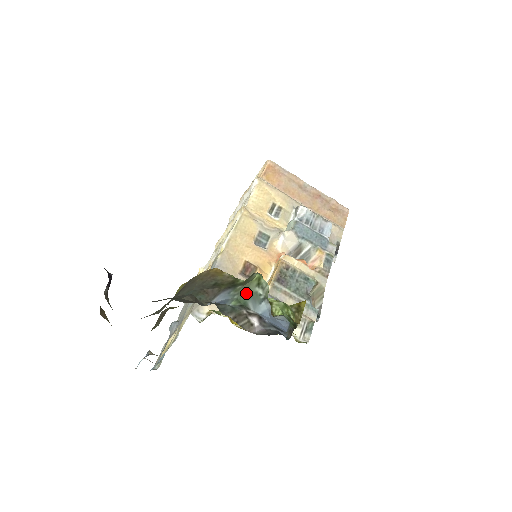
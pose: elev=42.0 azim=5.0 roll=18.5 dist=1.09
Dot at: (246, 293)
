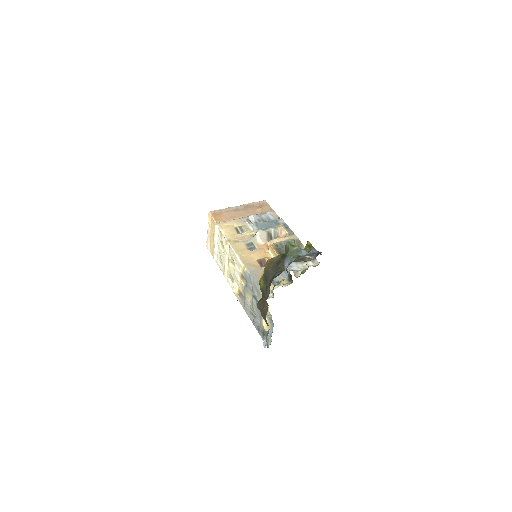
Dot at: (293, 253)
